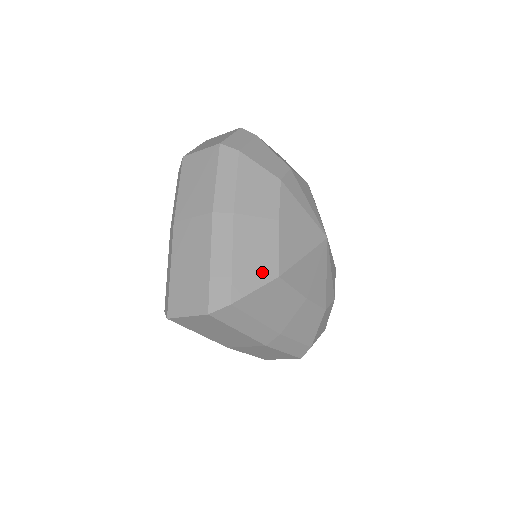
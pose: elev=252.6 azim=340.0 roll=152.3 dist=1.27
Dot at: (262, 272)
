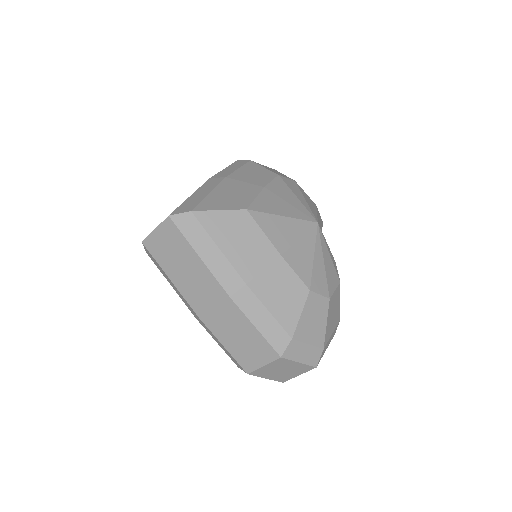
Dot at: (232, 204)
